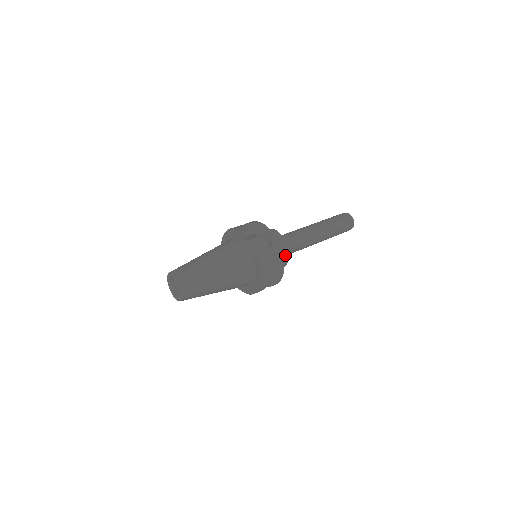
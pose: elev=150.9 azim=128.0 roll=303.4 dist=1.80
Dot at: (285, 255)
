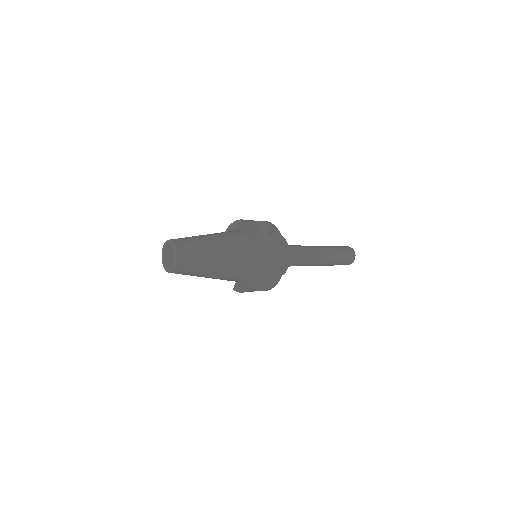
Dot at: (286, 253)
